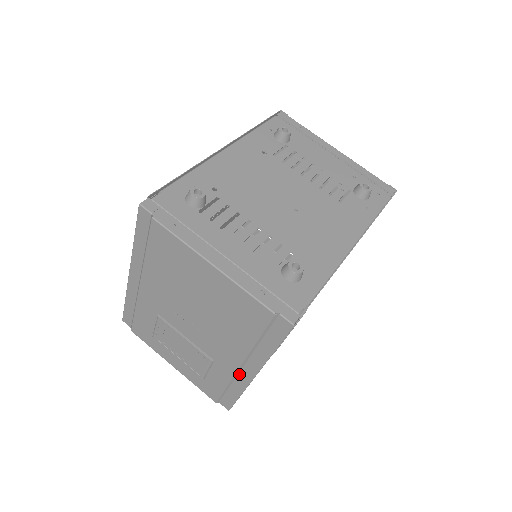
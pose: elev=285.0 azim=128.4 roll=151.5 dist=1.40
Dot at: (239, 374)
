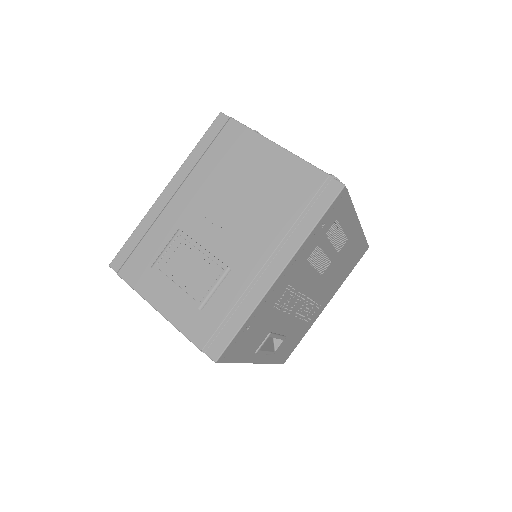
Dot at: (258, 281)
